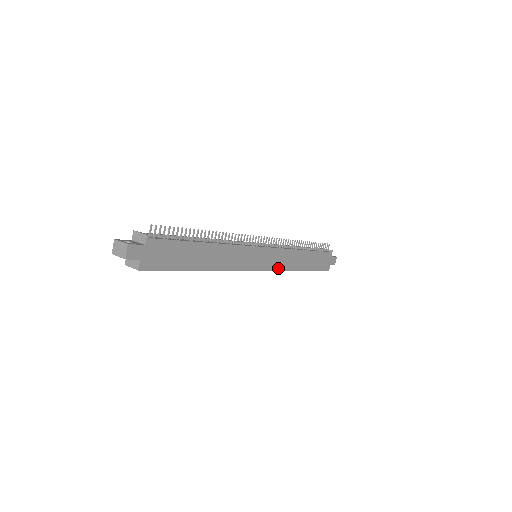
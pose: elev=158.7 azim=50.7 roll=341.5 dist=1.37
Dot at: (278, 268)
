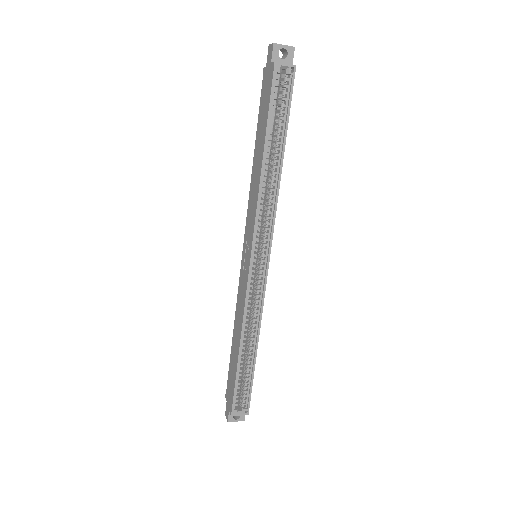
Dot at: (263, 297)
